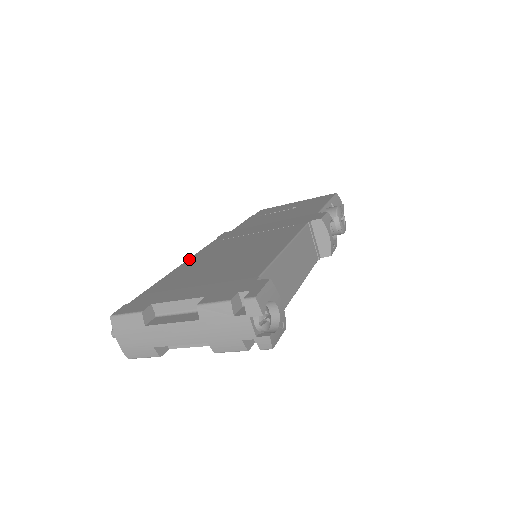
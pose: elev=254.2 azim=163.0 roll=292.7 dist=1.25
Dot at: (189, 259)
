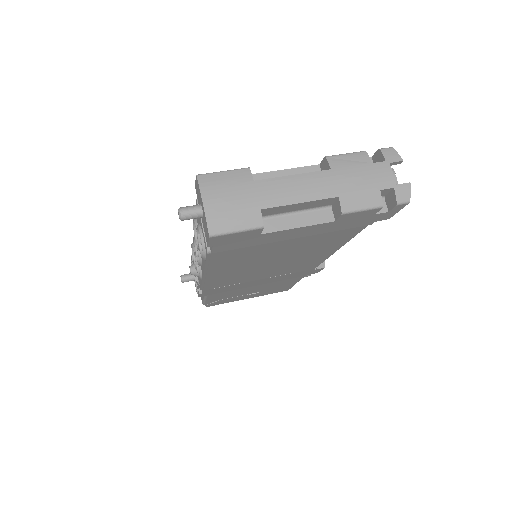
Dot at: occluded
